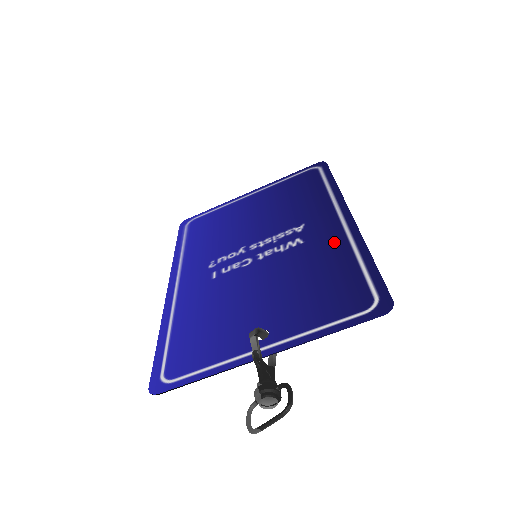
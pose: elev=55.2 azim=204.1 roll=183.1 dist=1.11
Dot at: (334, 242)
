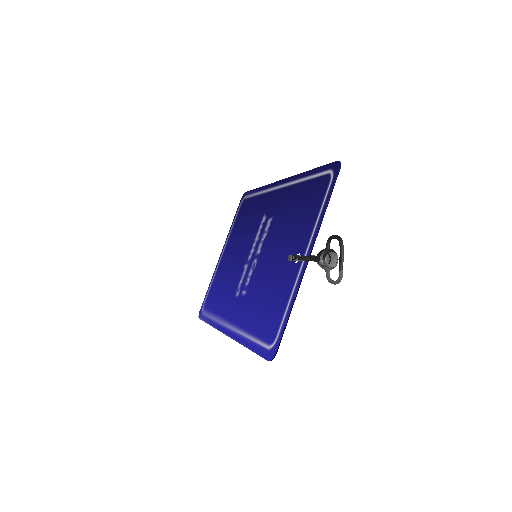
Dot at: (286, 195)
